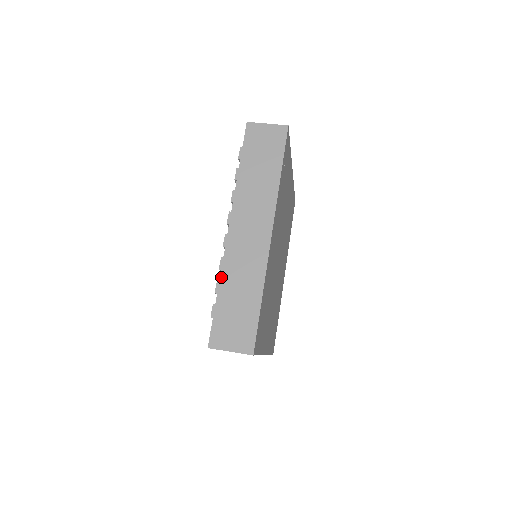
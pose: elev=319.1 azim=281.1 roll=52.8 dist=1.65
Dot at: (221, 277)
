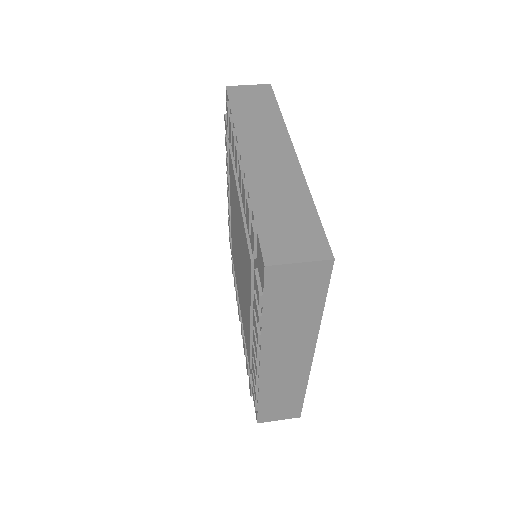
Dot at: (260, 392)
